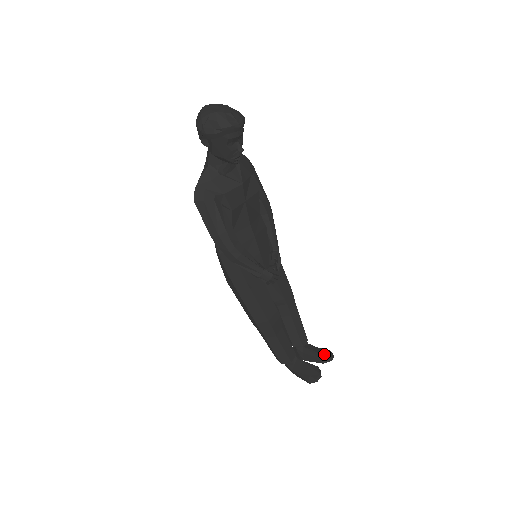
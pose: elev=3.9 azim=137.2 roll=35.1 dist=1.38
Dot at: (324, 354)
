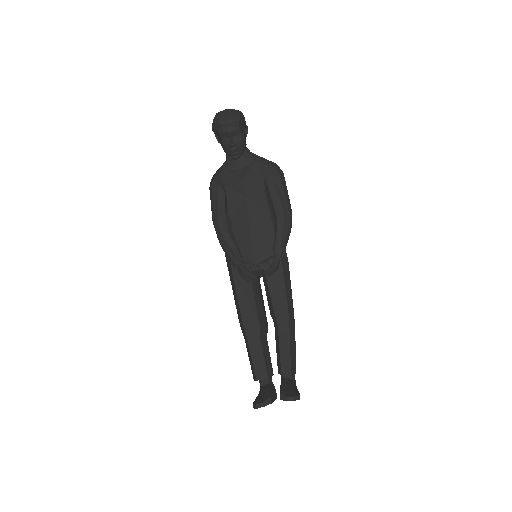
Dot at: (287, 391)
